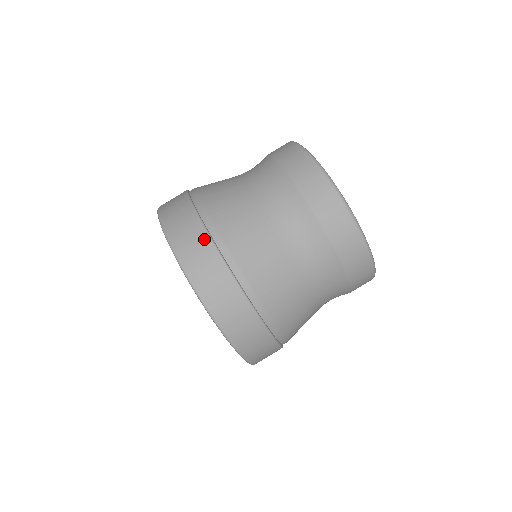
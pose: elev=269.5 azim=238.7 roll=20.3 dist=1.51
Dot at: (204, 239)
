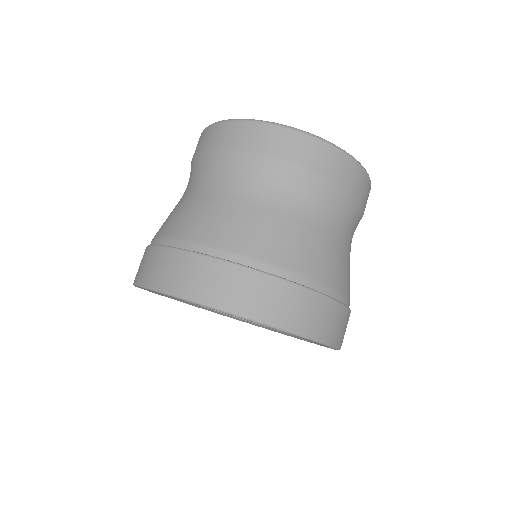
Dot at: (201, 262)
